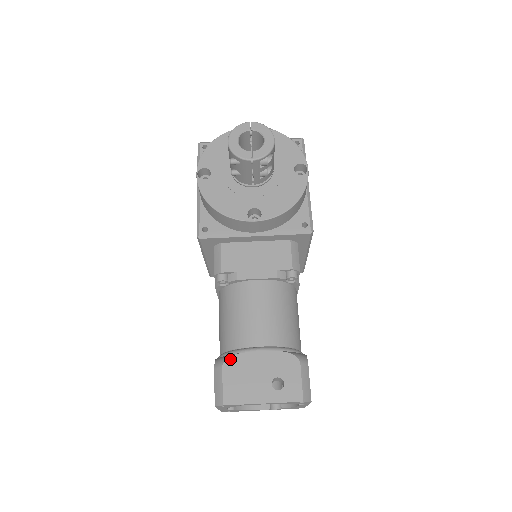
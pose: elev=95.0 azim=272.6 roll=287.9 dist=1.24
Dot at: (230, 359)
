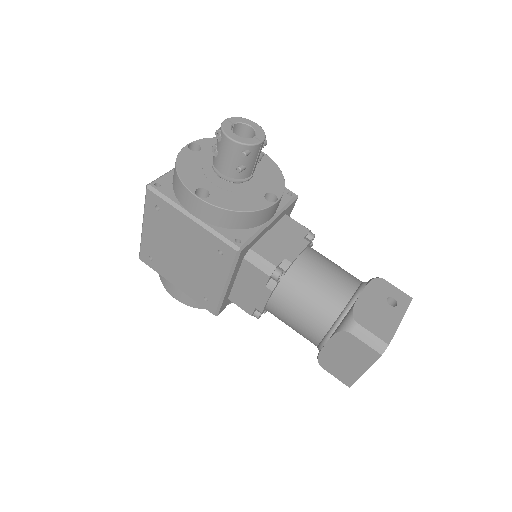
Dot at: (355, 314)
